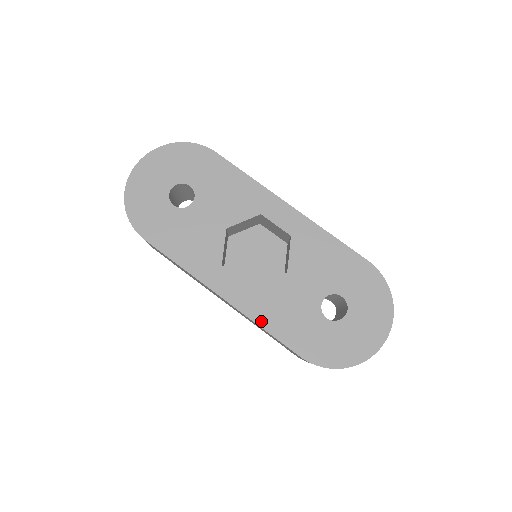
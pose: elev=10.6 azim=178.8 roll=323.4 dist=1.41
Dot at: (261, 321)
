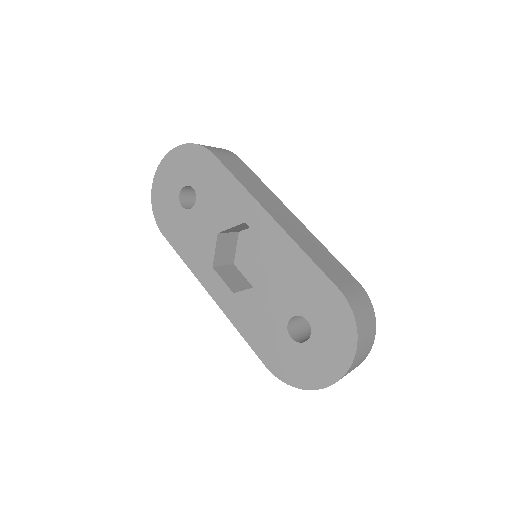
Dot at: (238, 325)
